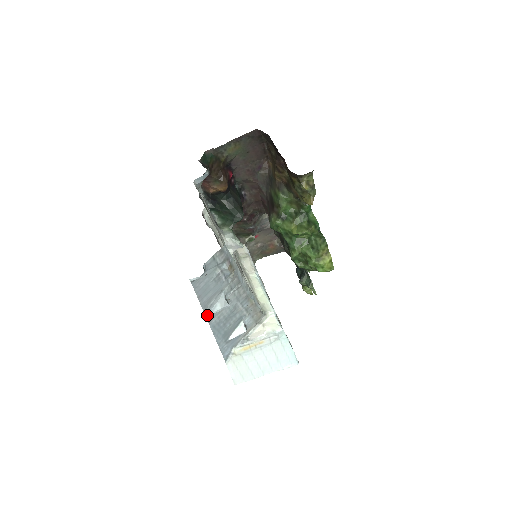
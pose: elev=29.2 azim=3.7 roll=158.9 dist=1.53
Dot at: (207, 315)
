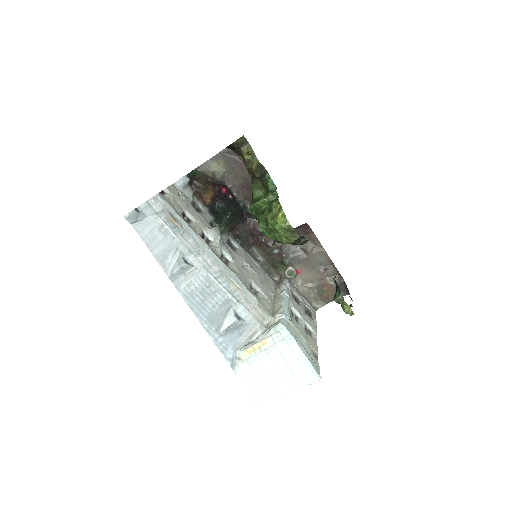
Dot at: (169, 275)
